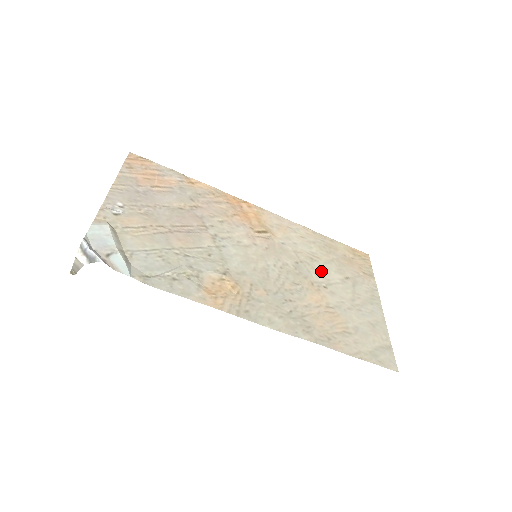
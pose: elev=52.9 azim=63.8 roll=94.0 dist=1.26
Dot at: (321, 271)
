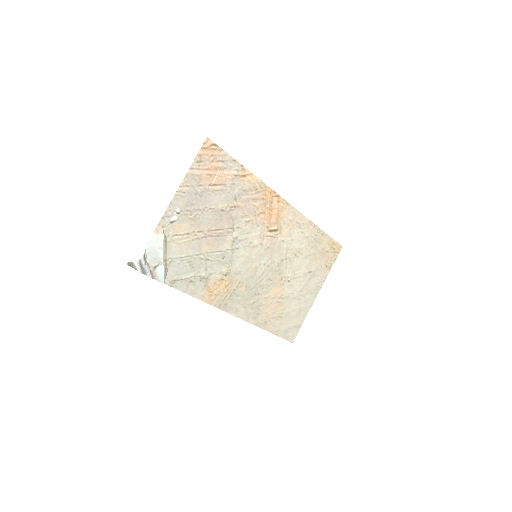
Dot at: (295, 267)
